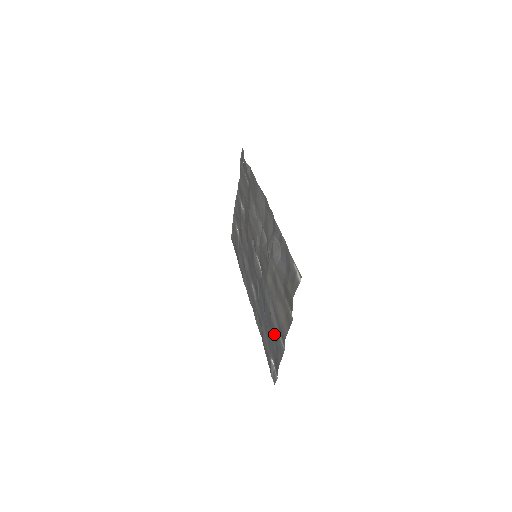
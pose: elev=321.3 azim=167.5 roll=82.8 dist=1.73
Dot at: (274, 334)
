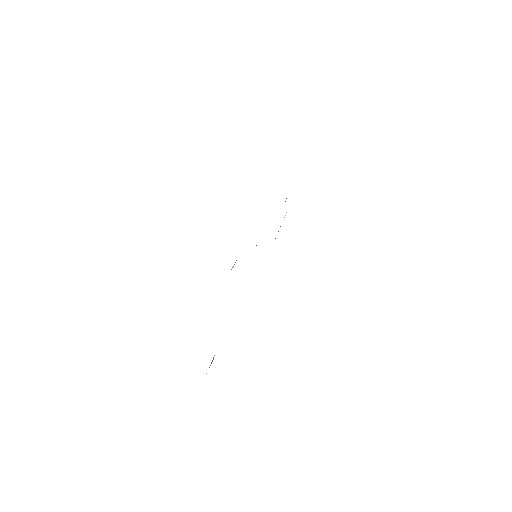
Dot at: occluded
